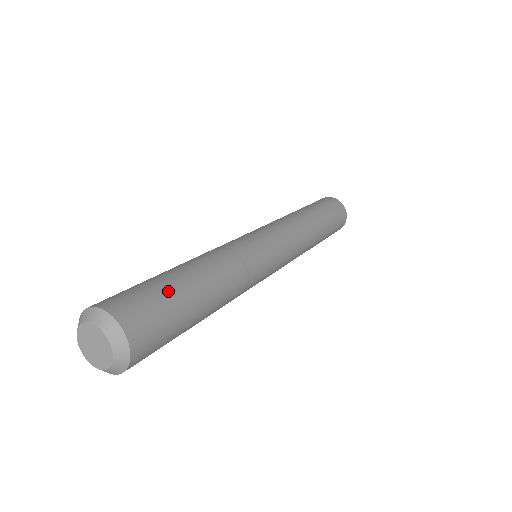
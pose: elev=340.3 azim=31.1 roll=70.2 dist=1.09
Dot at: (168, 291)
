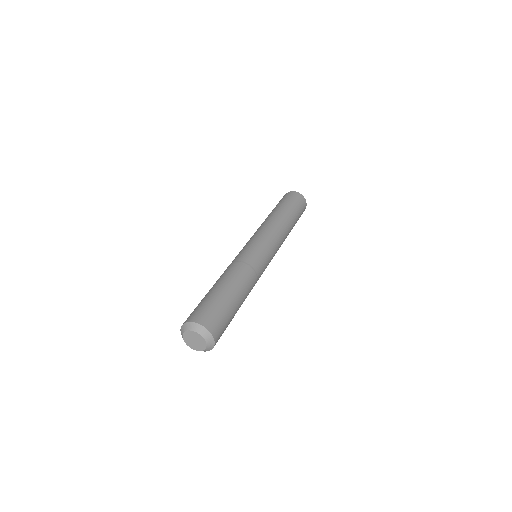
Dot at: (231, 317)
